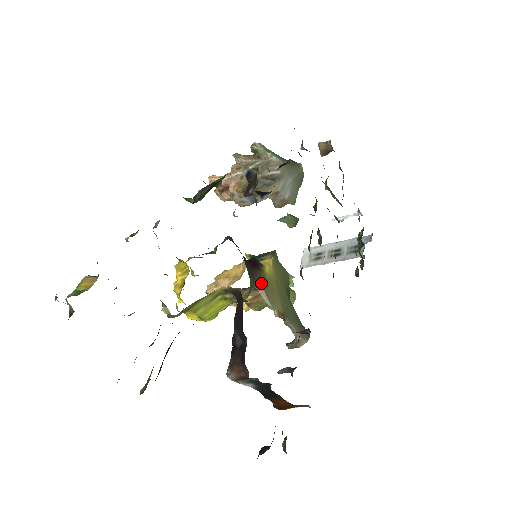
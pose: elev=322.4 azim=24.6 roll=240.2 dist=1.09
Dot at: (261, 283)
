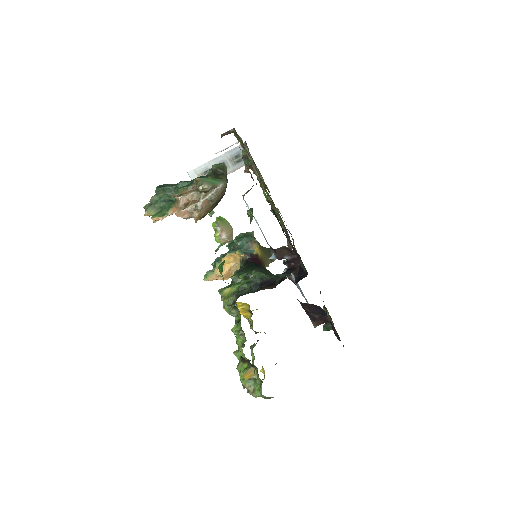
Dot at: (264, 264)
